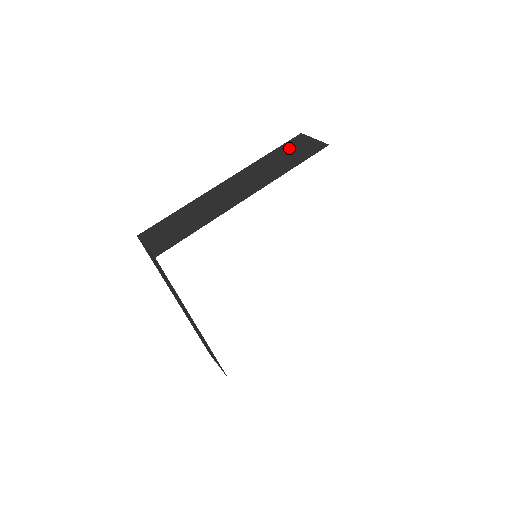
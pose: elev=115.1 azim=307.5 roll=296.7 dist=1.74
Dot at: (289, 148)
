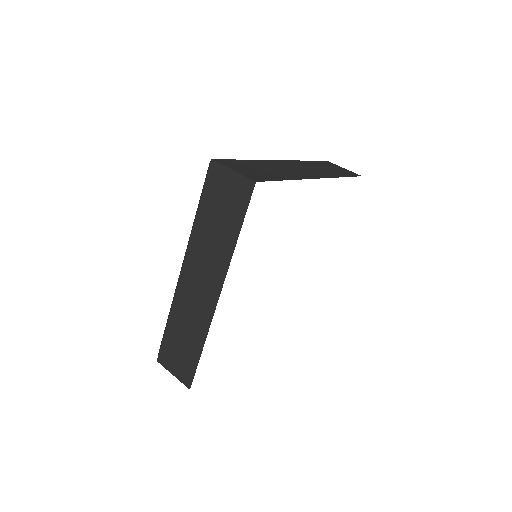
Dot at: (214, 197)
